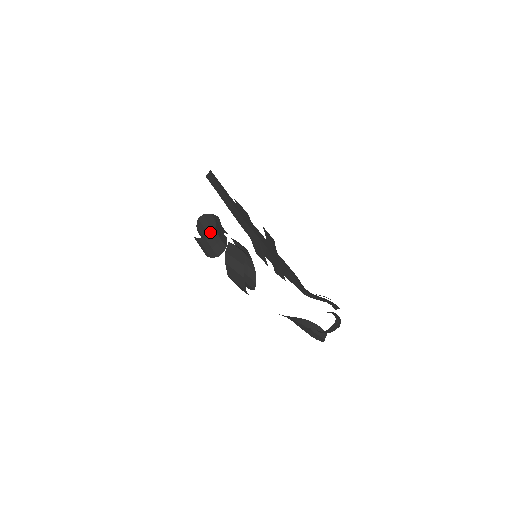
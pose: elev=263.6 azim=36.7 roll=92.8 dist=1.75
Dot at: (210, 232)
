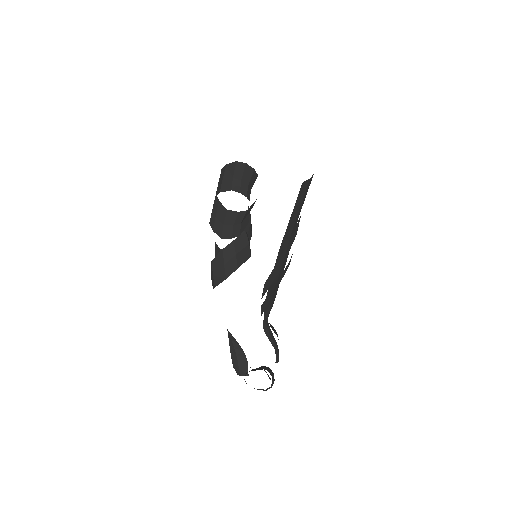
Dot at: (235, 186)
